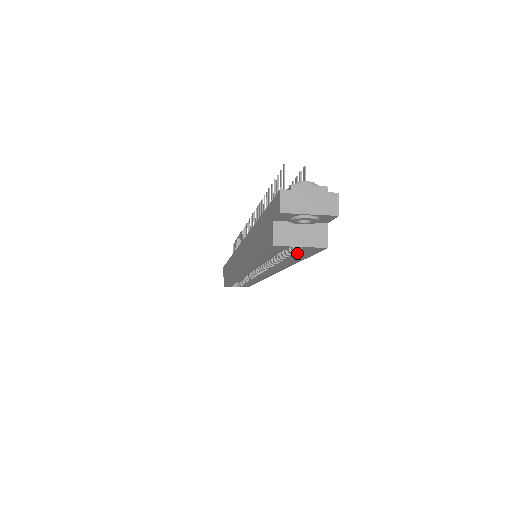
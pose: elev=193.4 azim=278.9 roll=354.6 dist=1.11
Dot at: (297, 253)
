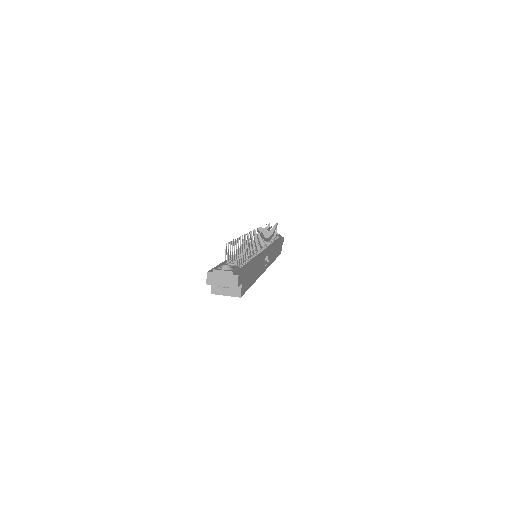
Dot at: occluded
